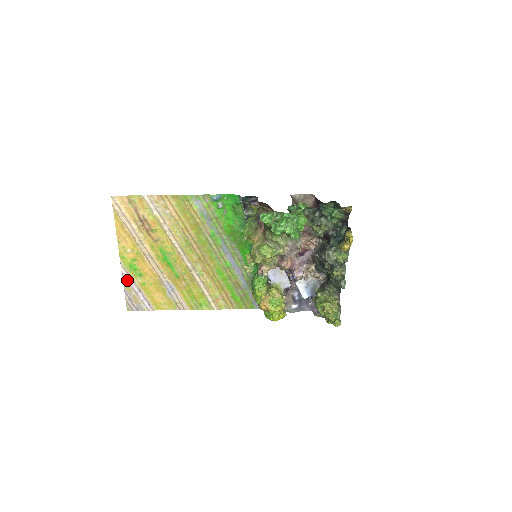
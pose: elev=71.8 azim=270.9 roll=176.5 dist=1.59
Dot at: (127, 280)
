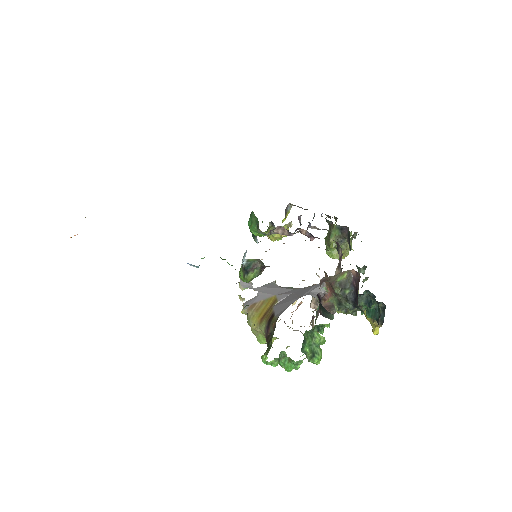
Dot at: occluded
